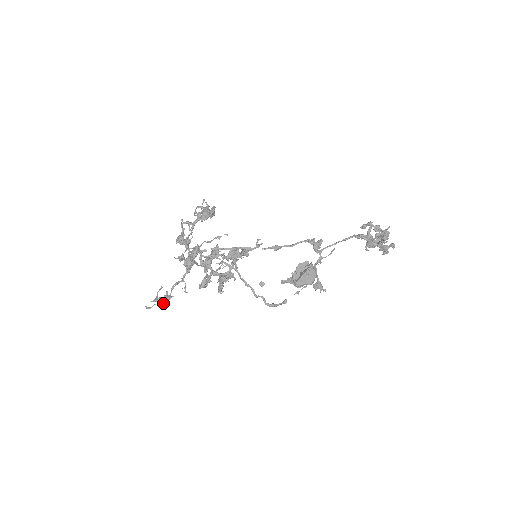
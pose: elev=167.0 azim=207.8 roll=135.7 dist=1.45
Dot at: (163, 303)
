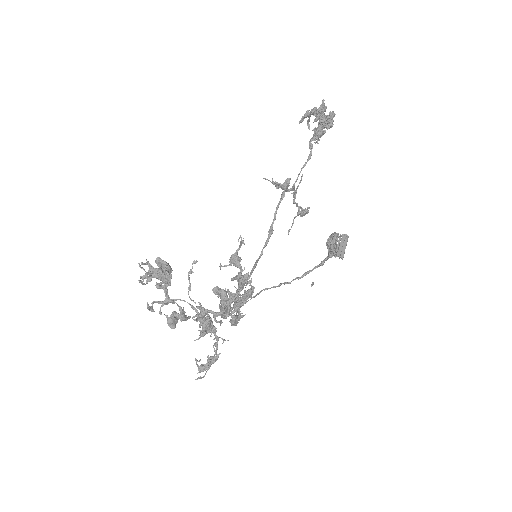
Dot at: (211, 364)
